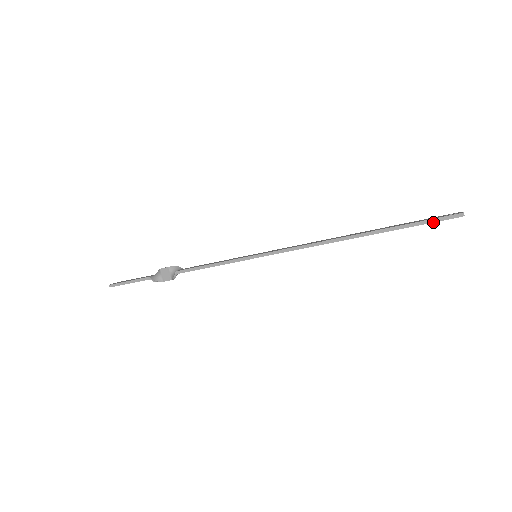
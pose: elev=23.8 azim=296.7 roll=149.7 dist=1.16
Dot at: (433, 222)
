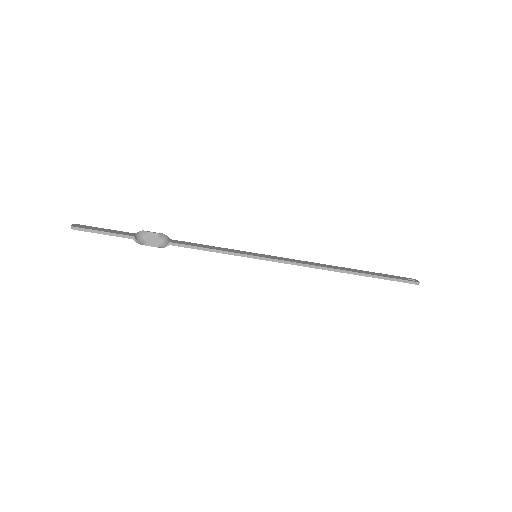
Dot at: occluded
